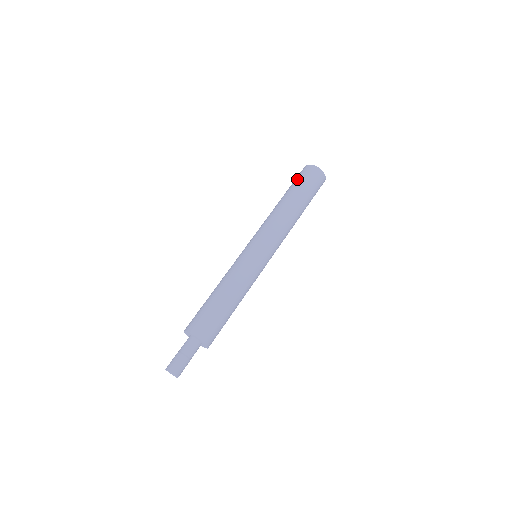
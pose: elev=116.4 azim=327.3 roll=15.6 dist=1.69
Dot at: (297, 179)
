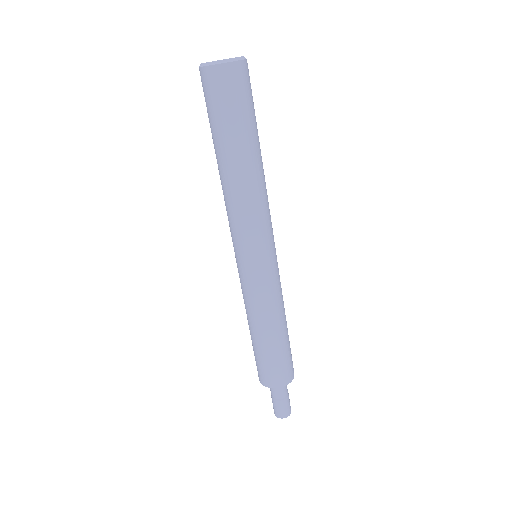
Dot at: (207, 111)
